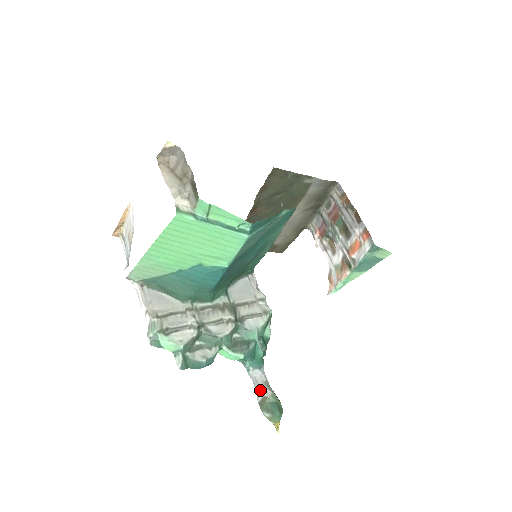
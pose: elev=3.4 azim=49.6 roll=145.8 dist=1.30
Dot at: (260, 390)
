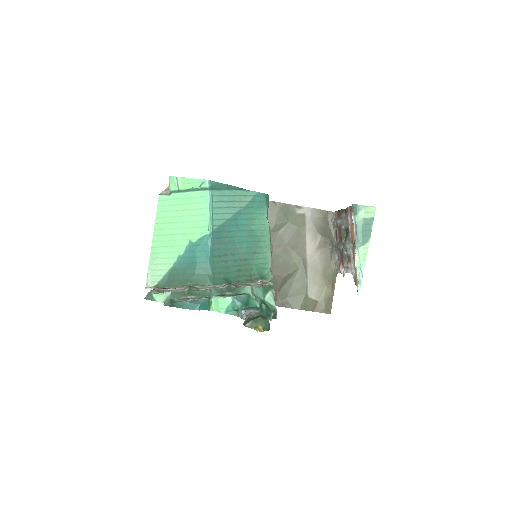
Dot at: (247, 317)
